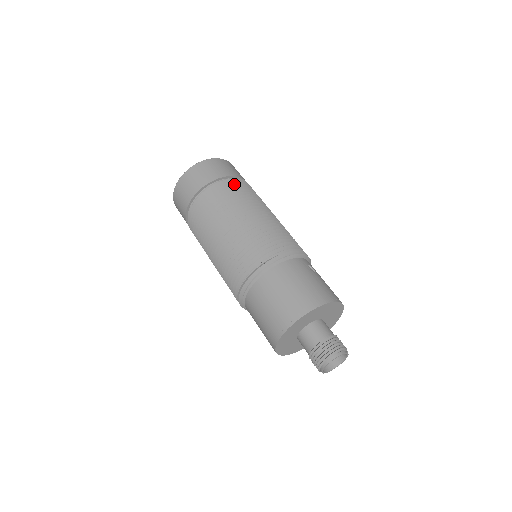
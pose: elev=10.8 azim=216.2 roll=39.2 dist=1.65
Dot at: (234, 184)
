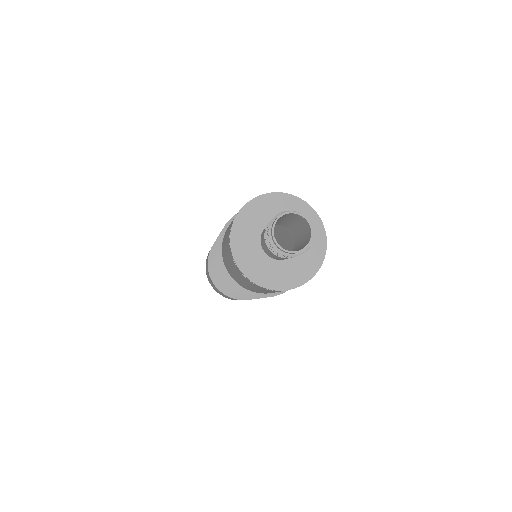
Dot at: occluded
